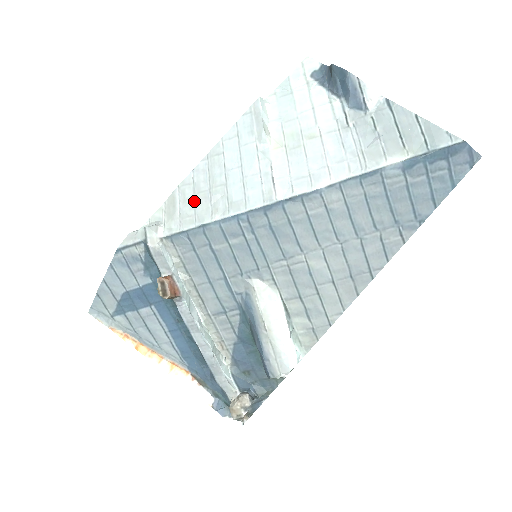
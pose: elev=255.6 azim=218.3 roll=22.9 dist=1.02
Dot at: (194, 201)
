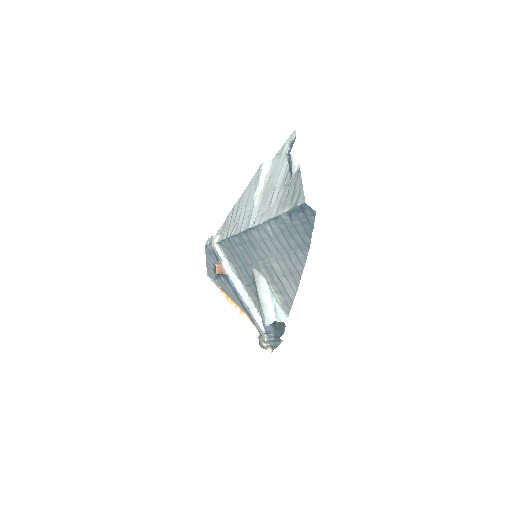
Dot at: (230, 223)
